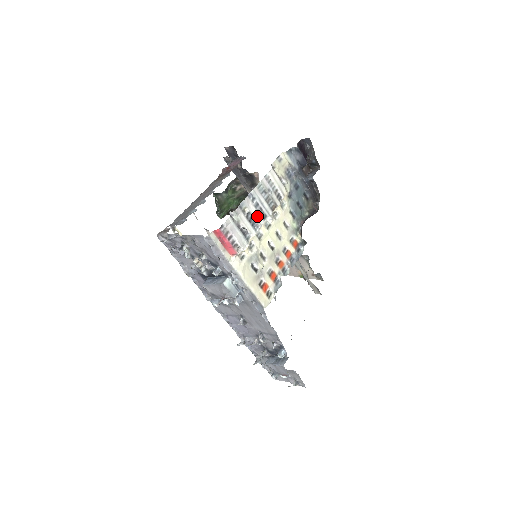
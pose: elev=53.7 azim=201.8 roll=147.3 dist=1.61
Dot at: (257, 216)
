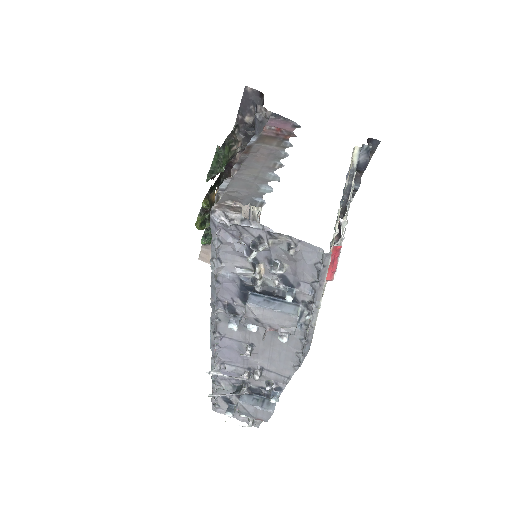
Dot at: occluded
